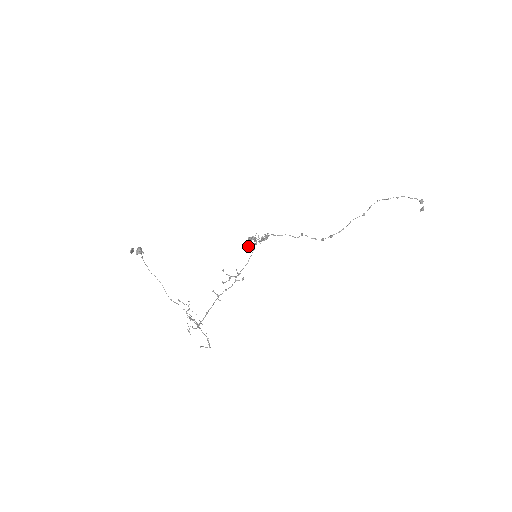
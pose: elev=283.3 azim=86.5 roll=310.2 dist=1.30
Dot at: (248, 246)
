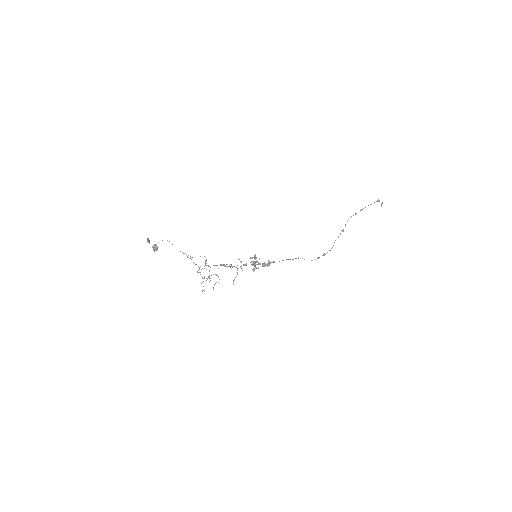
Dot at: (253, 268)
